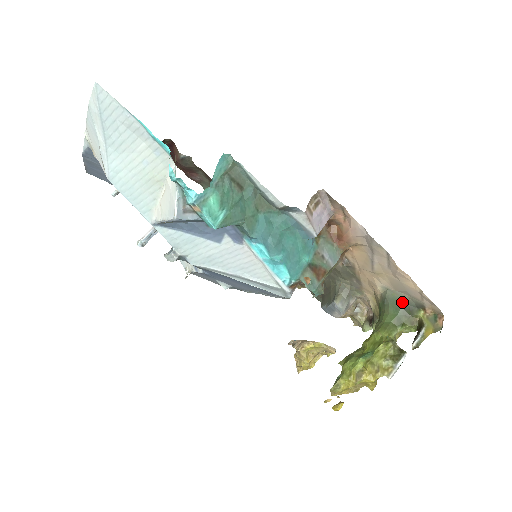
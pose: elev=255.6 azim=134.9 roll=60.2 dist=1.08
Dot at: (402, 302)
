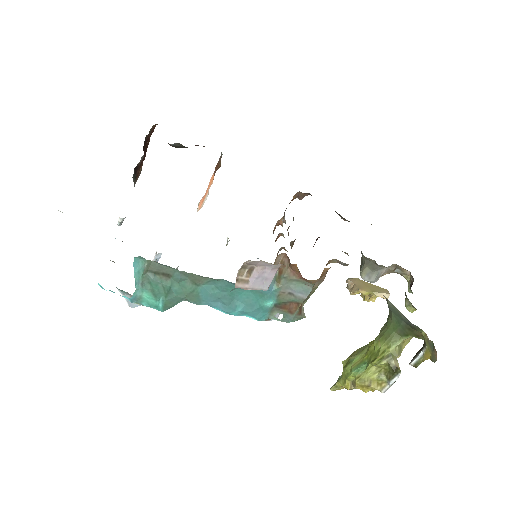
Dot at: (402, 317)
